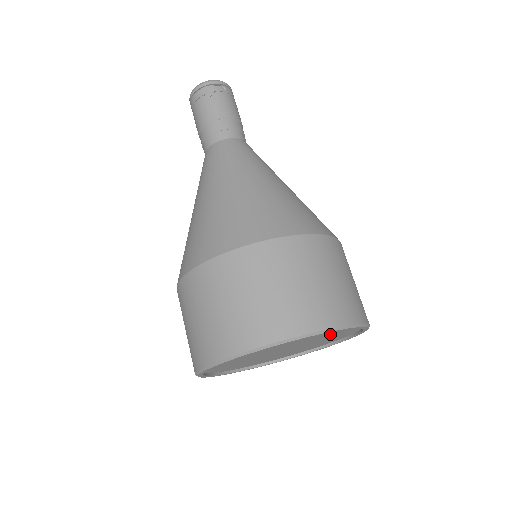
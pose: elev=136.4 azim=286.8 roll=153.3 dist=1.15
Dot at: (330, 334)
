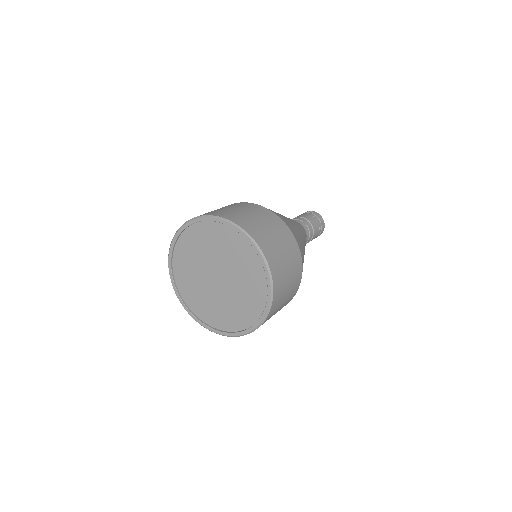
Dot at: (233, 250)
